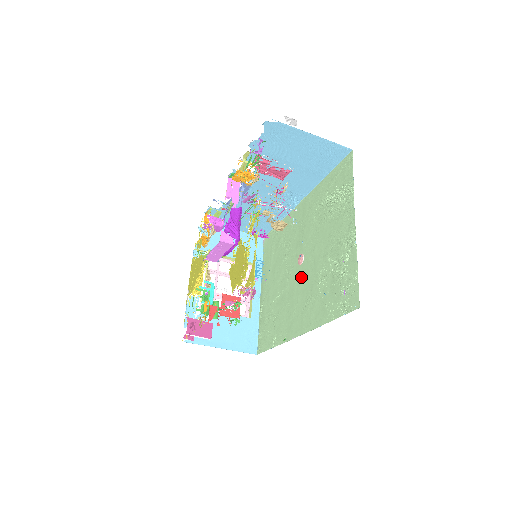
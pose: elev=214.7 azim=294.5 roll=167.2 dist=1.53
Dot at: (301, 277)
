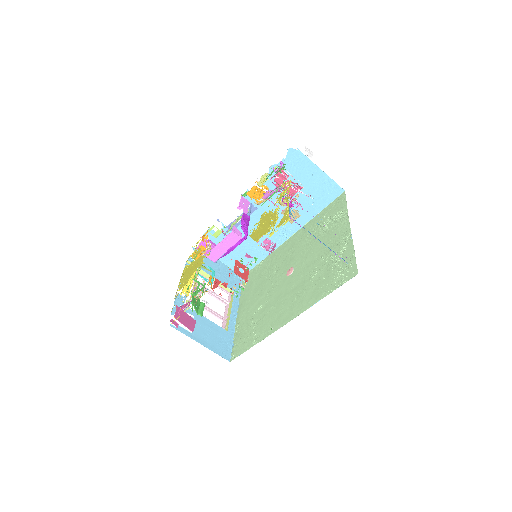
Dot at: (290, 282)
